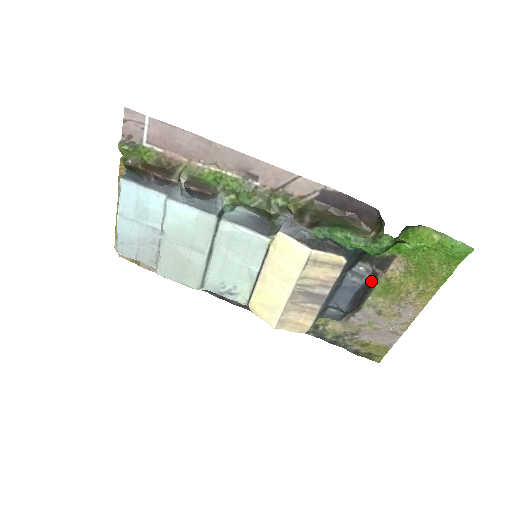
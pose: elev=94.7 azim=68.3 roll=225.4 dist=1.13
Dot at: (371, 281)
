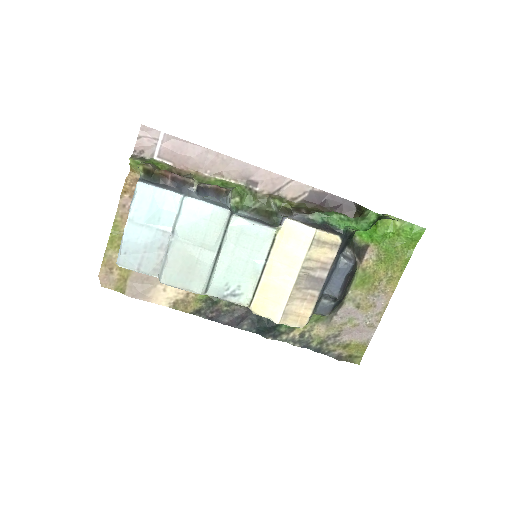
Dot at: (354, 268)
